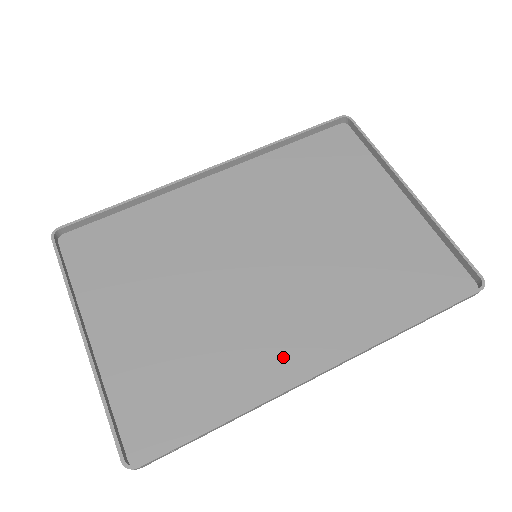
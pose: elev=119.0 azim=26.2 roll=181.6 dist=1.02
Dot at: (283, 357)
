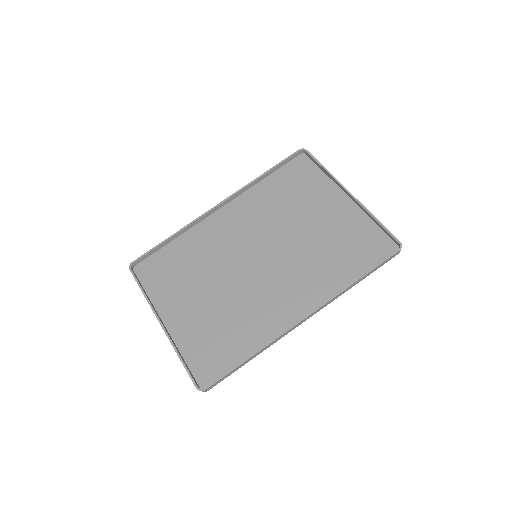
Dot at: (281, 315)
